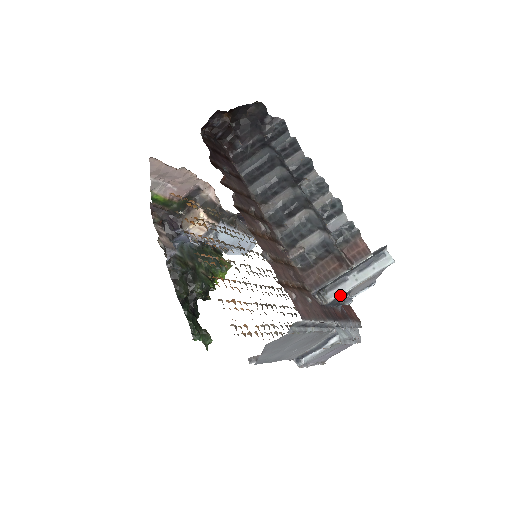
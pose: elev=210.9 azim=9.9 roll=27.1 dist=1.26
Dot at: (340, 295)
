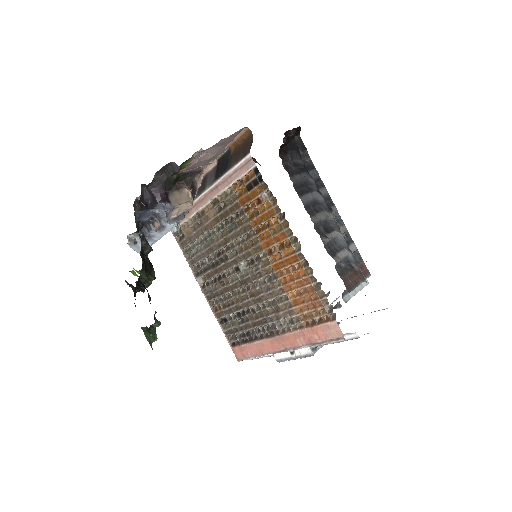
Dot at: (349, 299)
